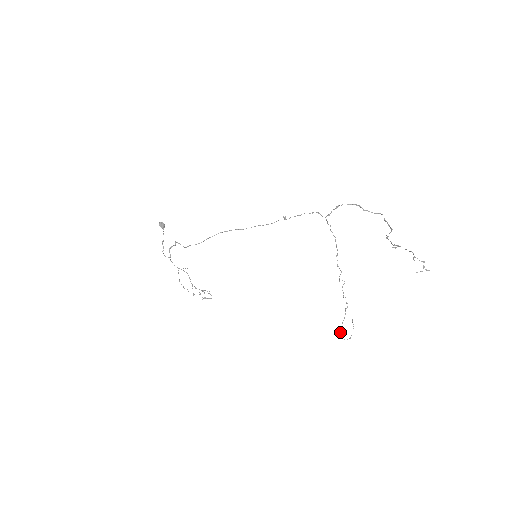
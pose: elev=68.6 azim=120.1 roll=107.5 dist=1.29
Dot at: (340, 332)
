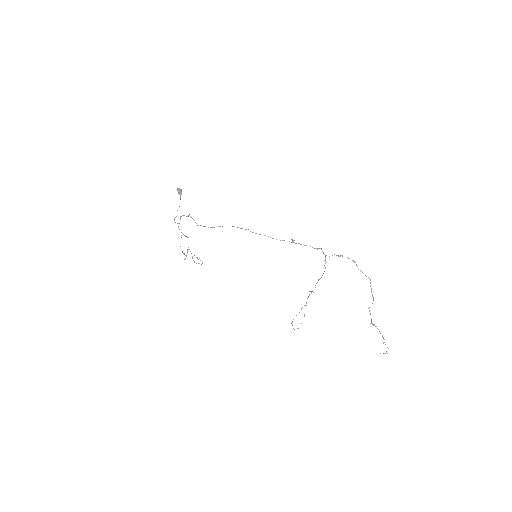
Dot at: (292, 321)
